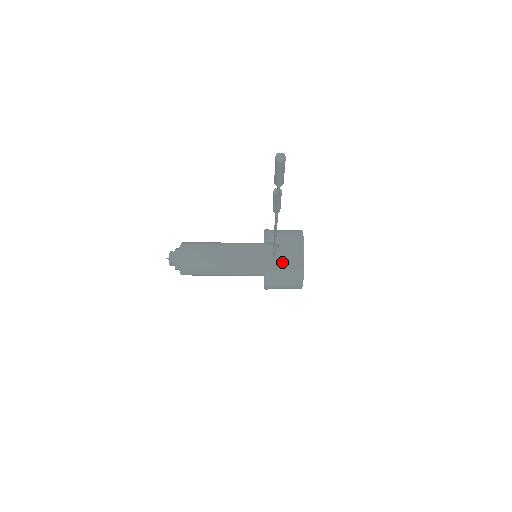
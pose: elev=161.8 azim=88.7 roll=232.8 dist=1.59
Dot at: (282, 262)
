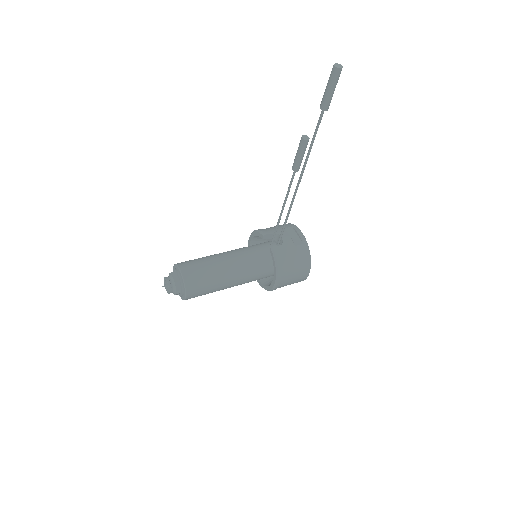
Dot at: (289, 248)
